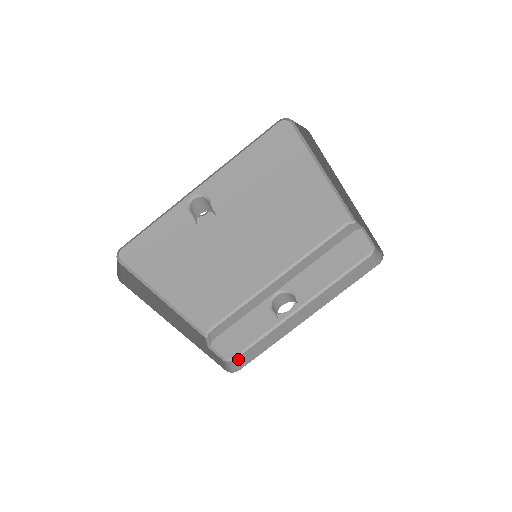
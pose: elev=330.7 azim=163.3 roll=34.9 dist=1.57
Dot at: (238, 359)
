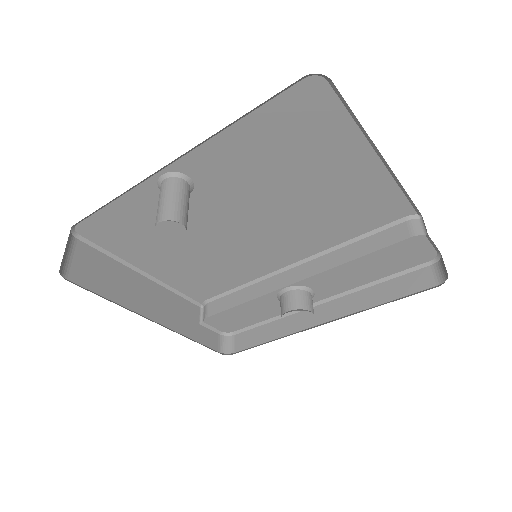
Dot at: (237, 337)
